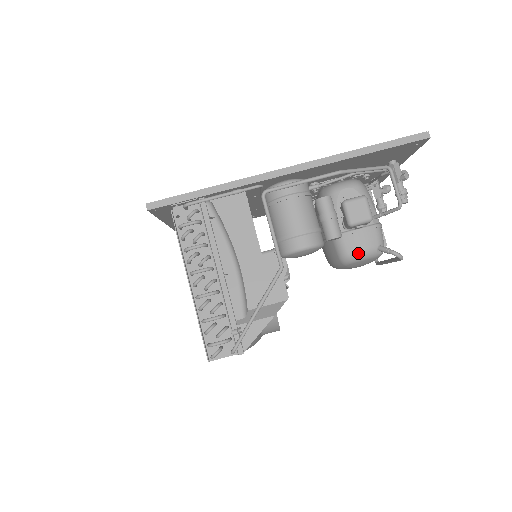
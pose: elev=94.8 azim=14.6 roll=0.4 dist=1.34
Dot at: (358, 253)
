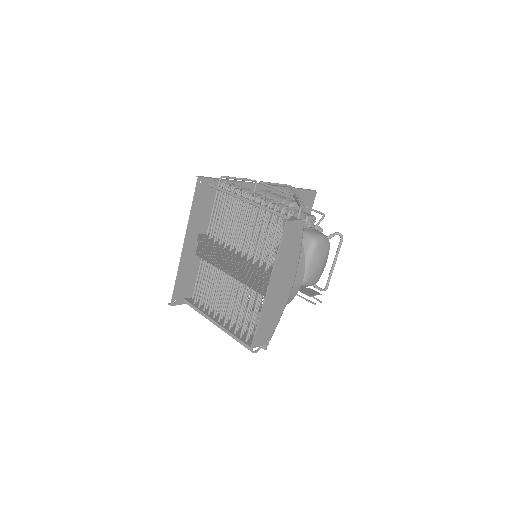
Dot at: (319, 235)
